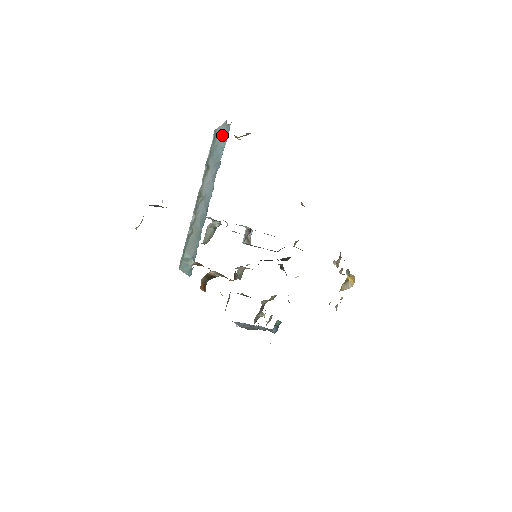
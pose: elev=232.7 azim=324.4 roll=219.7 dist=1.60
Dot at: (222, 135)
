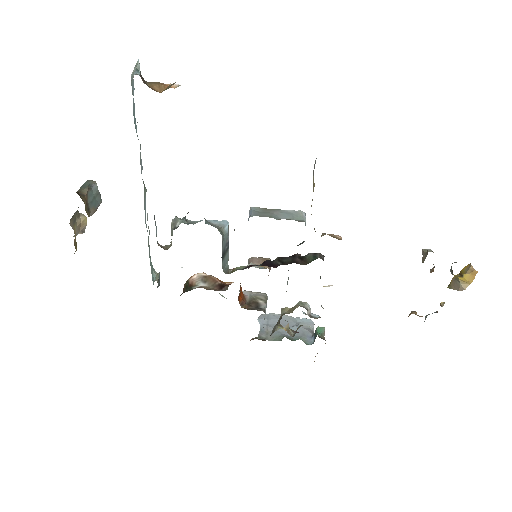
Dot at: occluded
